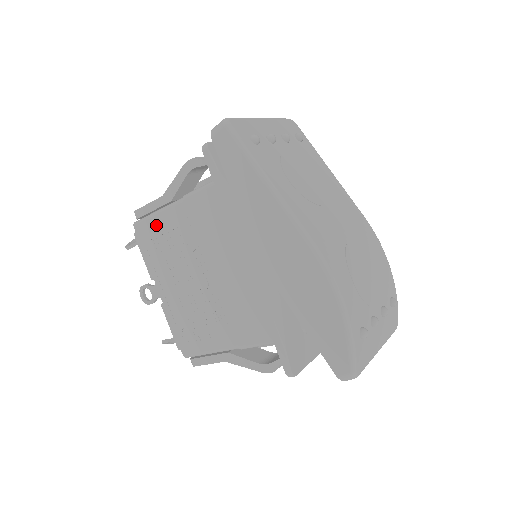
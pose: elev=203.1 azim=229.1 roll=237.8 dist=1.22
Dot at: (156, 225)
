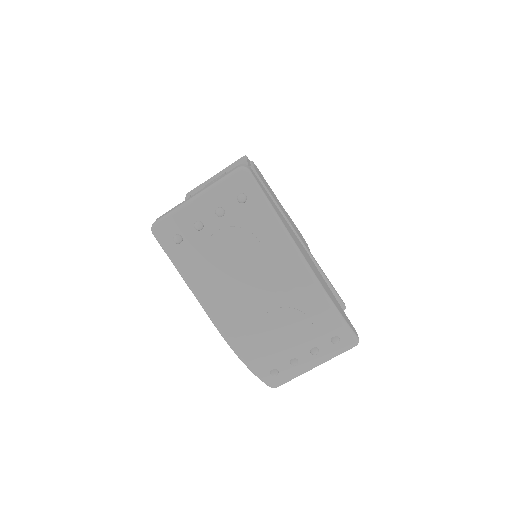
Dot at: occluded
